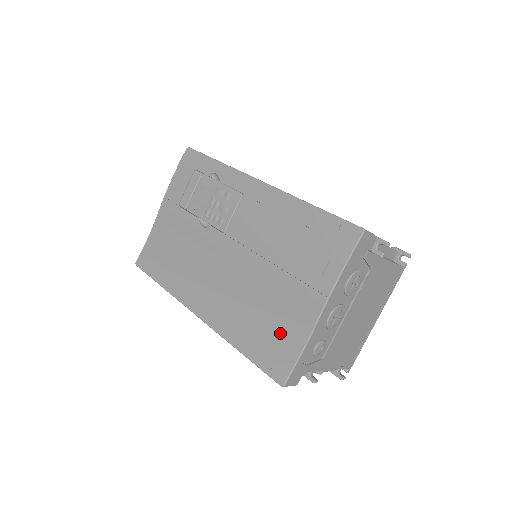
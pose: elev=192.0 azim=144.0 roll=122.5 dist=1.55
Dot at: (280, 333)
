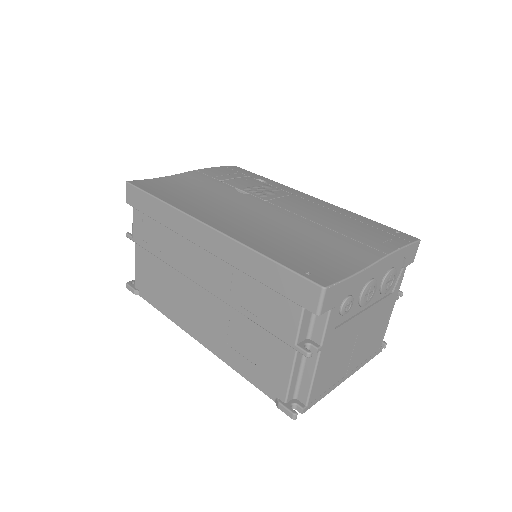
Dot at: (324, 259)
